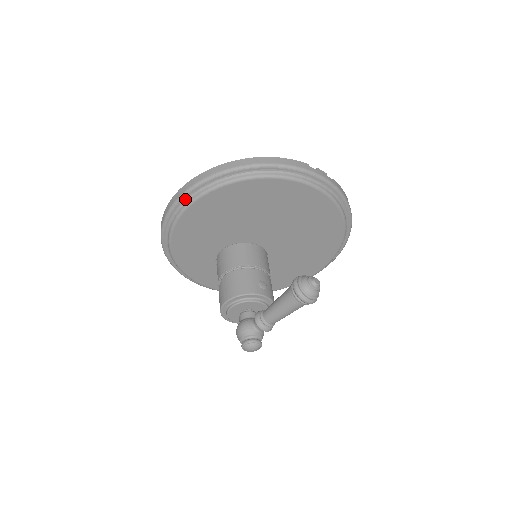
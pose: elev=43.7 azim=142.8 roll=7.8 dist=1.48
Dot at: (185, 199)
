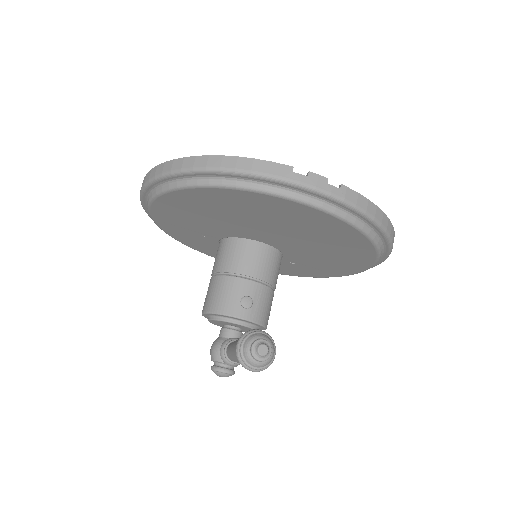
Dot at: (147, 193)
